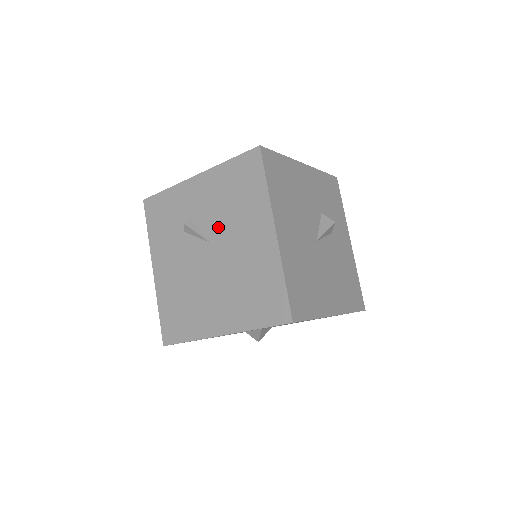
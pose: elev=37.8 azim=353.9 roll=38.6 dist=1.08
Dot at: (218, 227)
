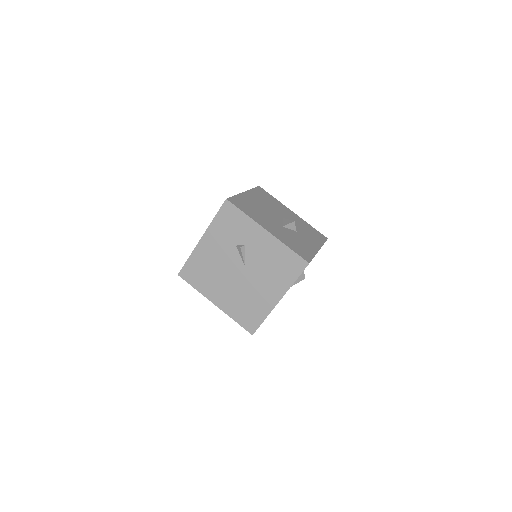
Dot at: (256, 267)
